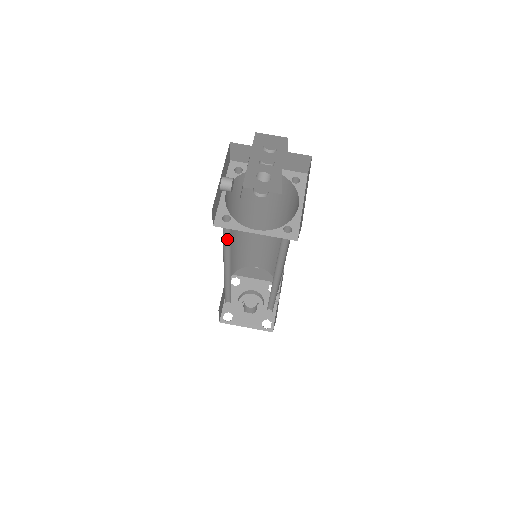
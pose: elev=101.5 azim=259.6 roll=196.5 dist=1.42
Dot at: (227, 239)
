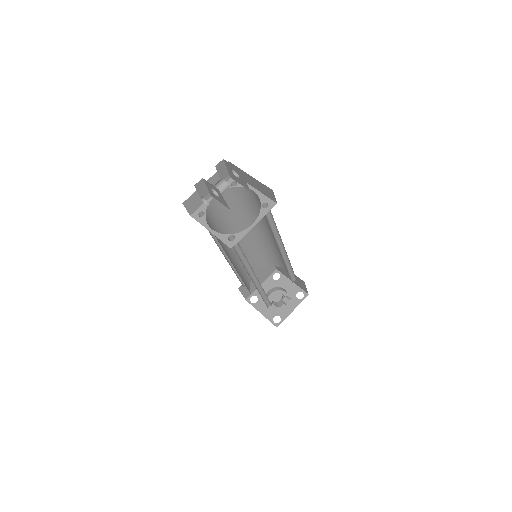
Dot at: occluded
